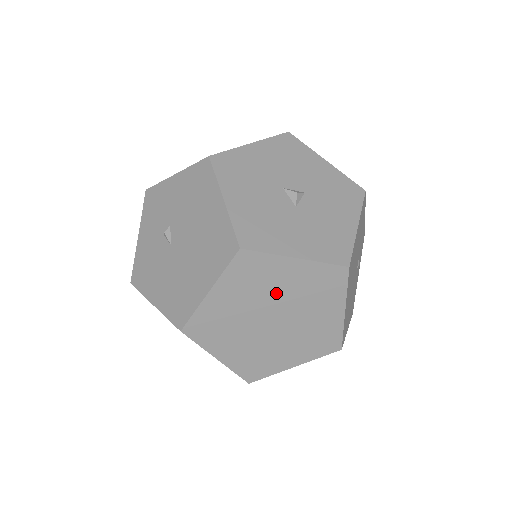
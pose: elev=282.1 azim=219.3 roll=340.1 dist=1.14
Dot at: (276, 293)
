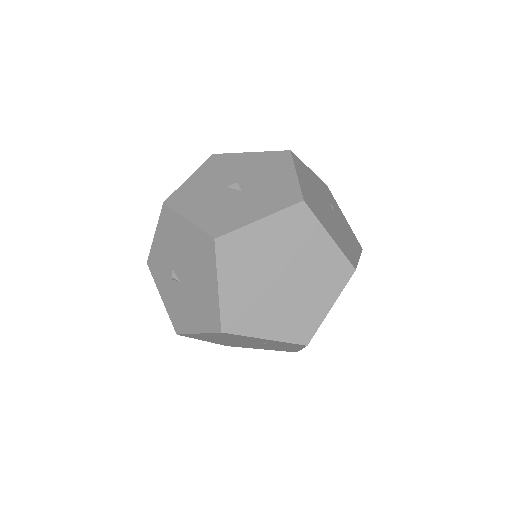
Dot at: (267, 256)
